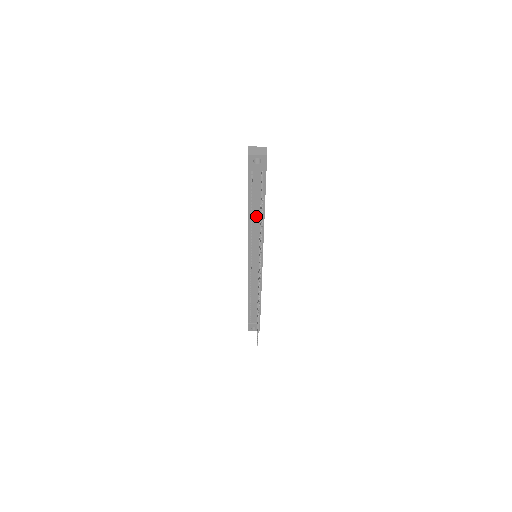
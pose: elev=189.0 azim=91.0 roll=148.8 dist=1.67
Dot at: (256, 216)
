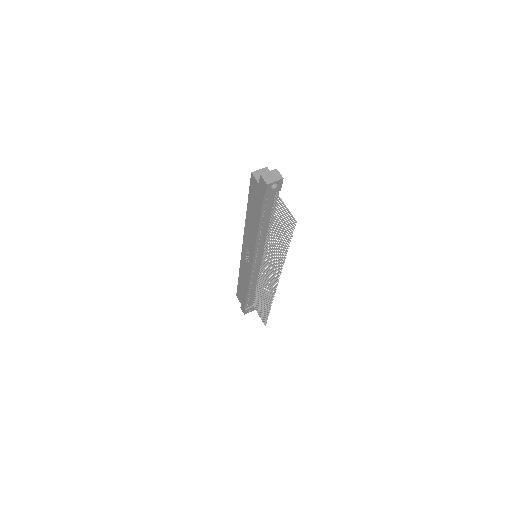
Dot at: (265, 228)
